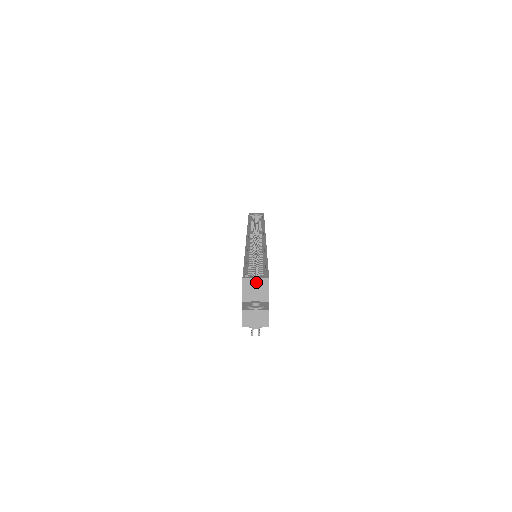
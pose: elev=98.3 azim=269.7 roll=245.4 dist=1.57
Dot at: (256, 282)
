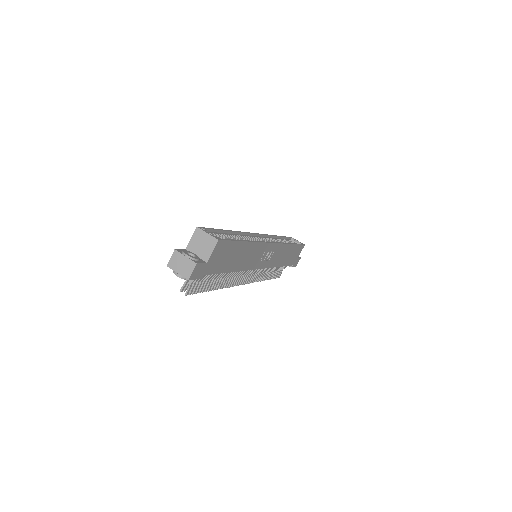
Dot at: (206, 237)
